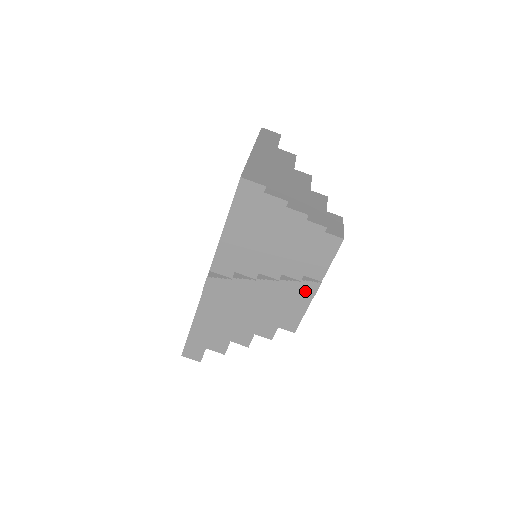
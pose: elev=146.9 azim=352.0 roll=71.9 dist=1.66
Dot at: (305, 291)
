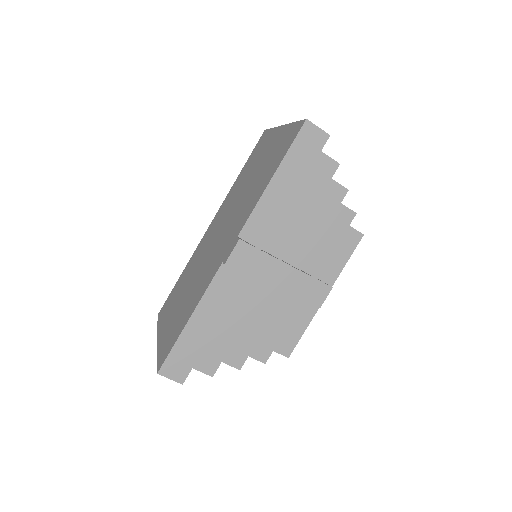
Dot at: (315, 296)
